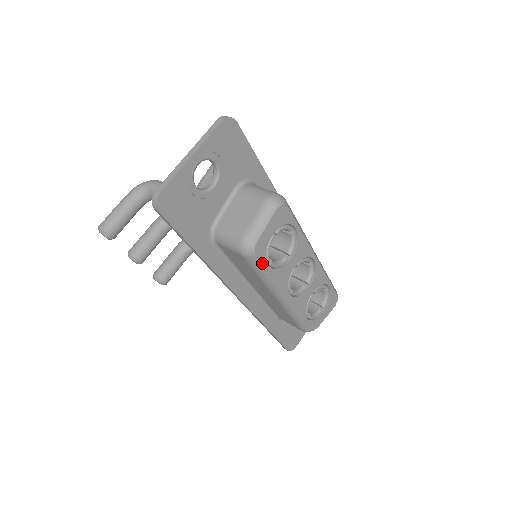
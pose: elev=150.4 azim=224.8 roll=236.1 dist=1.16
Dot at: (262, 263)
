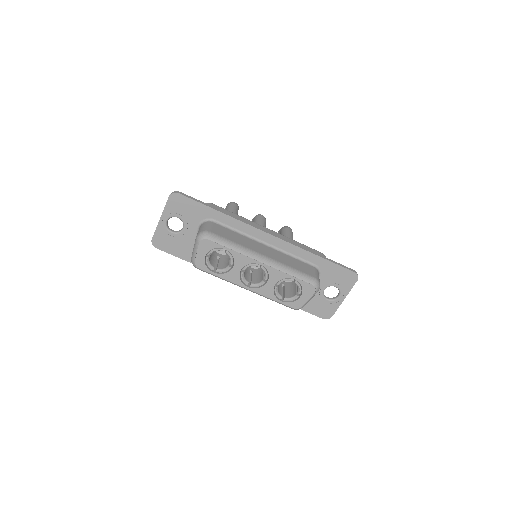
Dot at: (207, 272)
